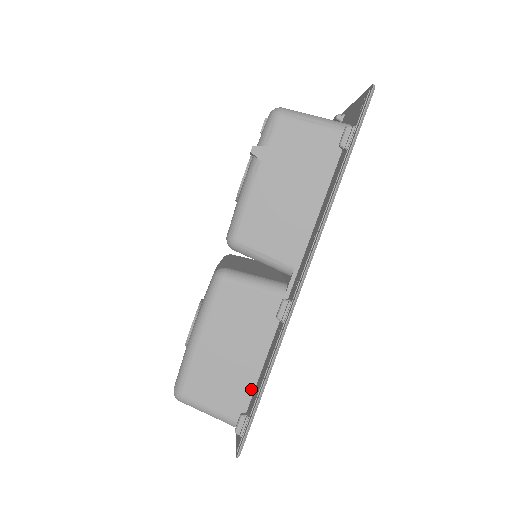
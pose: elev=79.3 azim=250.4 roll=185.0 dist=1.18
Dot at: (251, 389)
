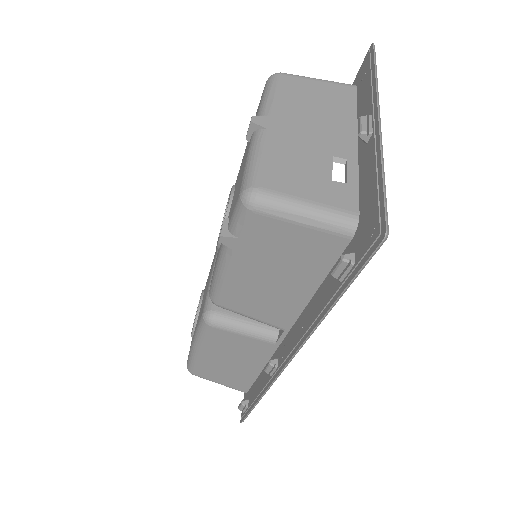
Dot at: (251, 381)
